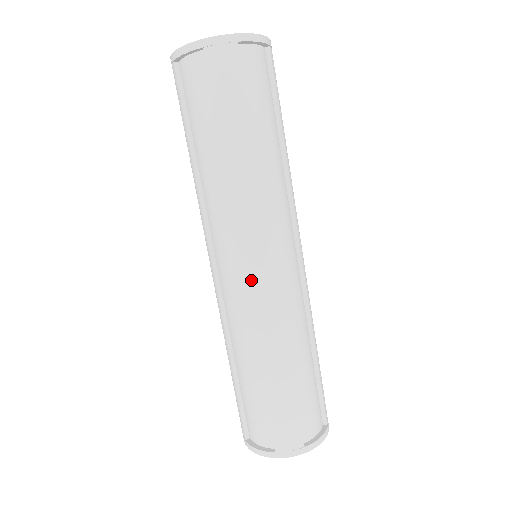
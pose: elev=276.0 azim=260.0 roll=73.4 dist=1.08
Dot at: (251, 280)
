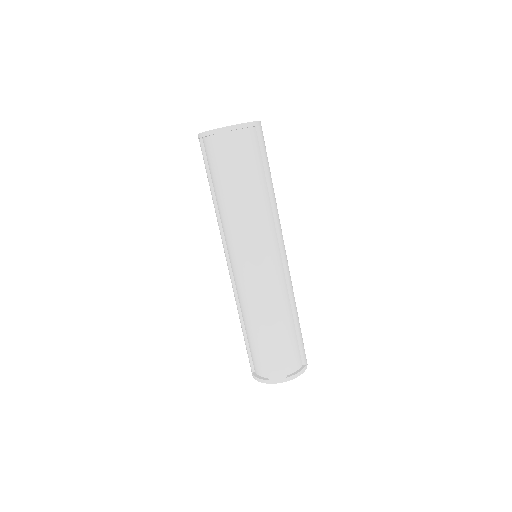
Dot at: (249, 273)
